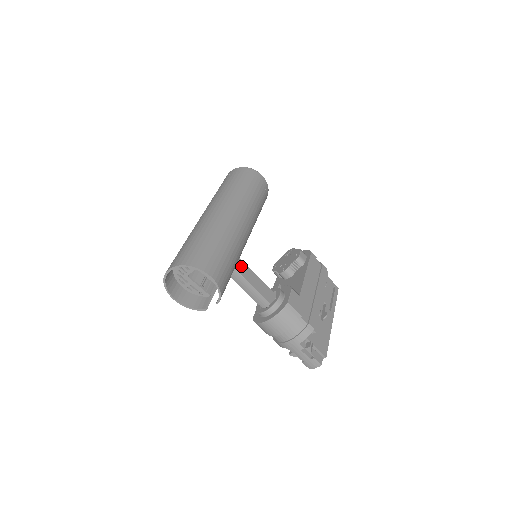
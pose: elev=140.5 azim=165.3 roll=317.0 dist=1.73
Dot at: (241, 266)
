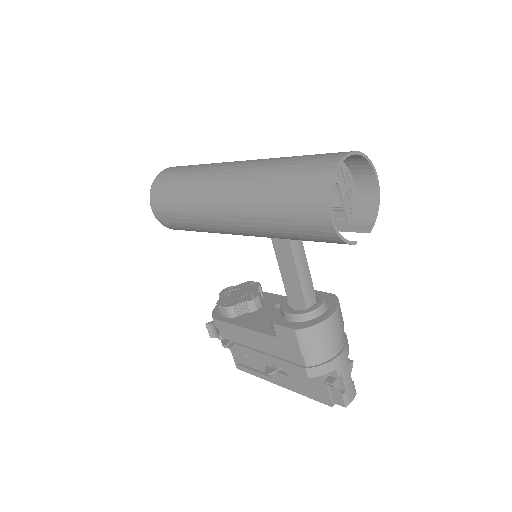
Dot at: occluded
